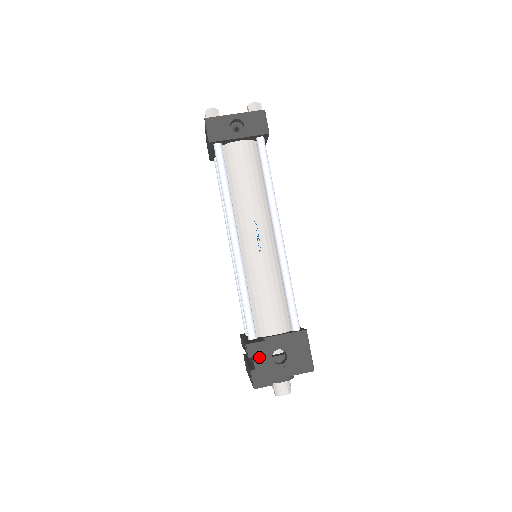
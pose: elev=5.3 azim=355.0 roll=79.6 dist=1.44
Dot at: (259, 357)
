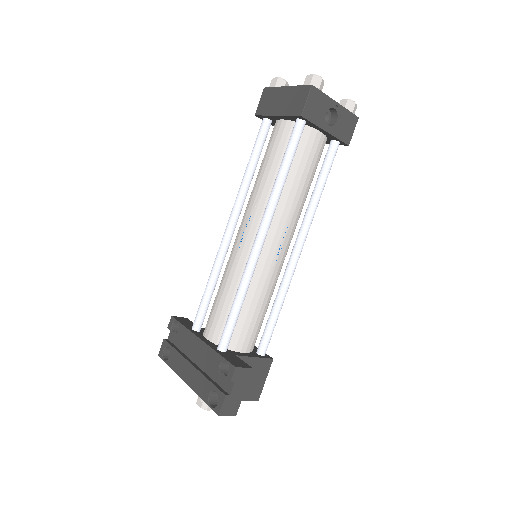
Dot at: (239, 384)
